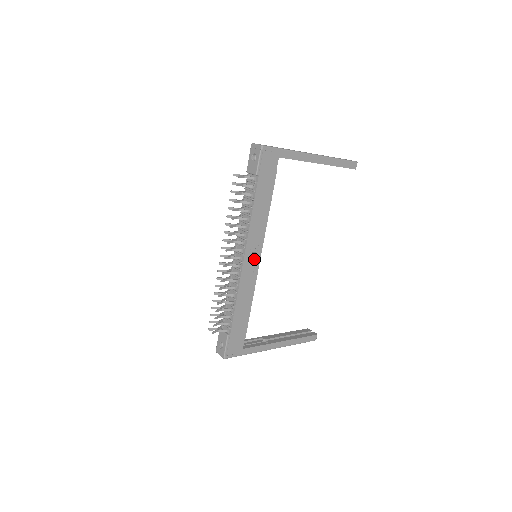
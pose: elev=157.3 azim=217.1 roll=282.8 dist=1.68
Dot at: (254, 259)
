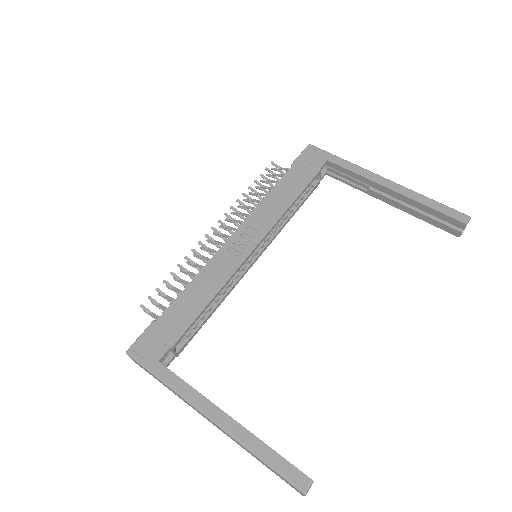
Dot at: (246, 246)
